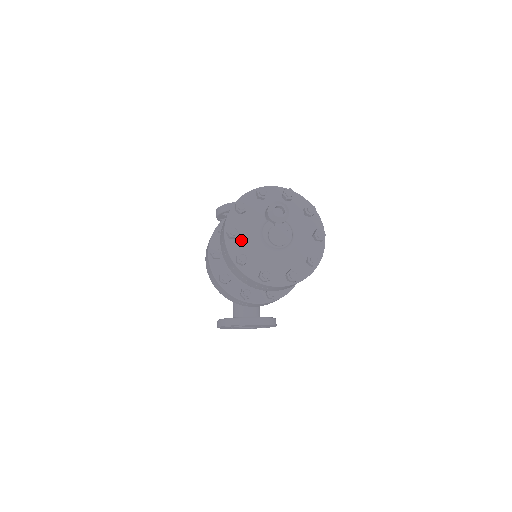
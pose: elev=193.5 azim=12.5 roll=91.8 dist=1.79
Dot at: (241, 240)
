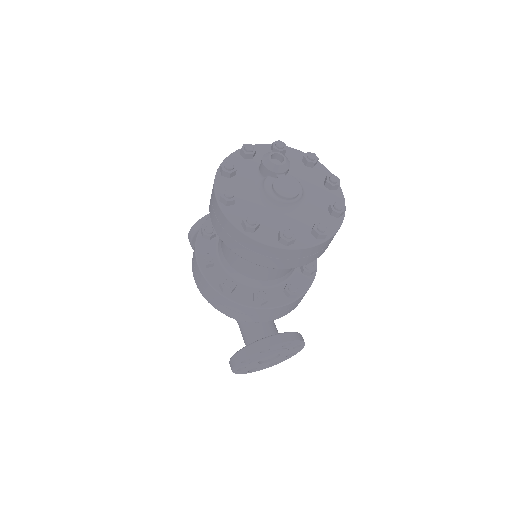
Dot at: (241, 205)
